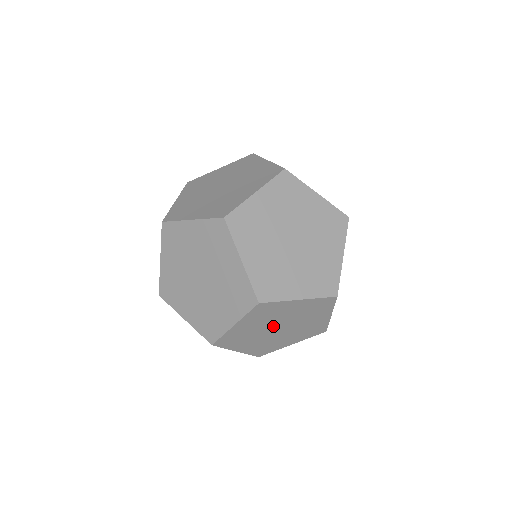
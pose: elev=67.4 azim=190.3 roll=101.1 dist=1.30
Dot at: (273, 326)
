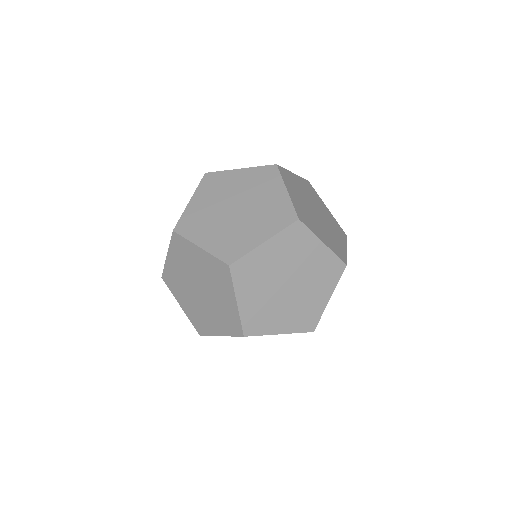
Dot at: (310, 207)
